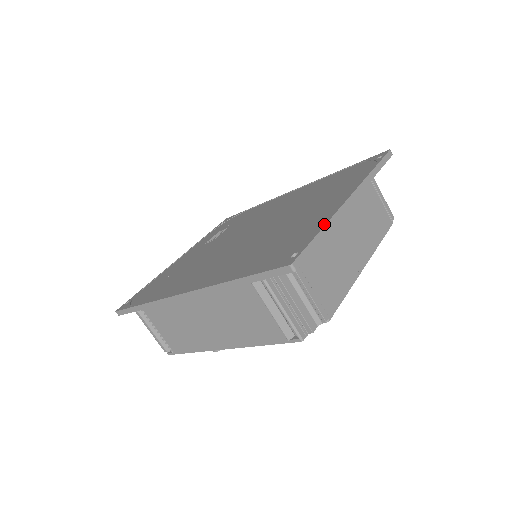
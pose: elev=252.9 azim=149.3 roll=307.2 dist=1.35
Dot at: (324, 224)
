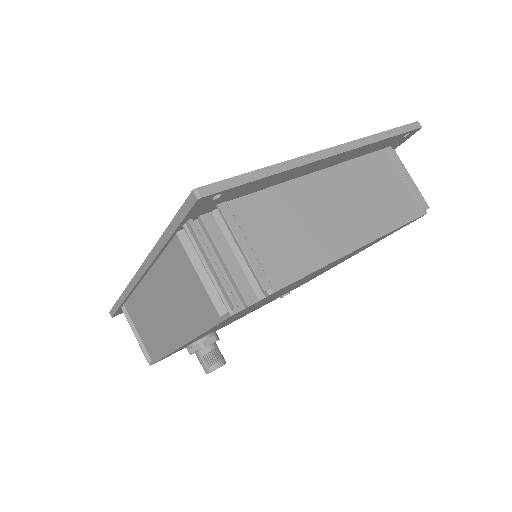
Dot at: (272, 165)
